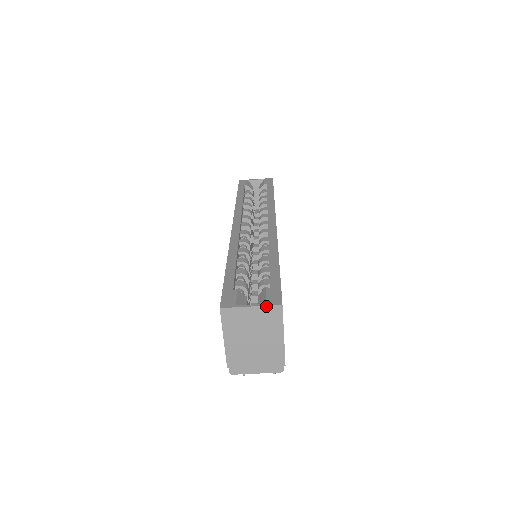
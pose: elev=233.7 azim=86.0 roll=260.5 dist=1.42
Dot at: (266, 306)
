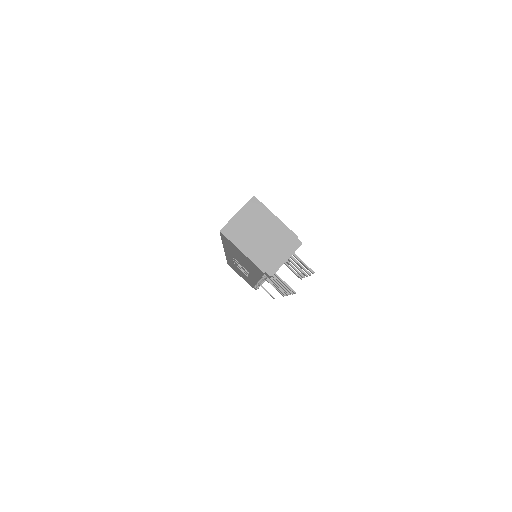
Dot at: (245, 205)
